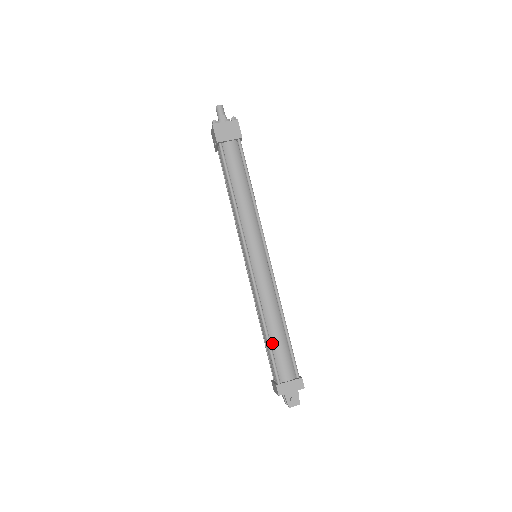
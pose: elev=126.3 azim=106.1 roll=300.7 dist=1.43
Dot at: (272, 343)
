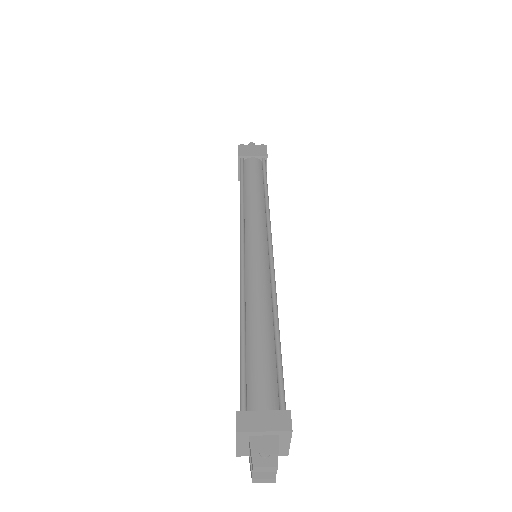
Dot at: (248, 349)
